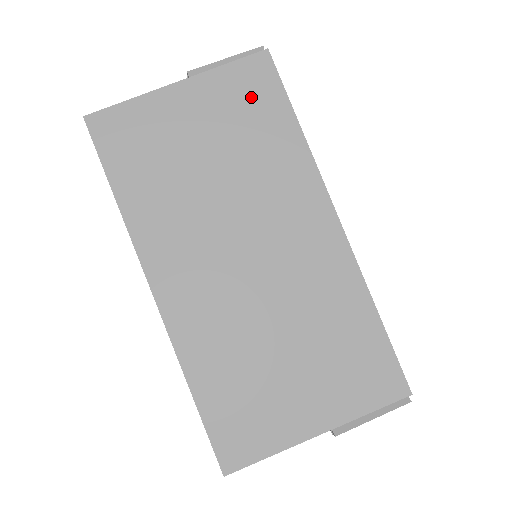
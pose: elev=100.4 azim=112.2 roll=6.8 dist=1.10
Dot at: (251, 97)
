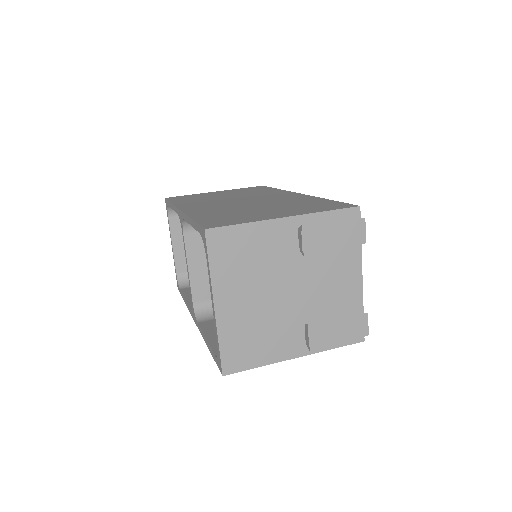
Dot at: (252, 189)
